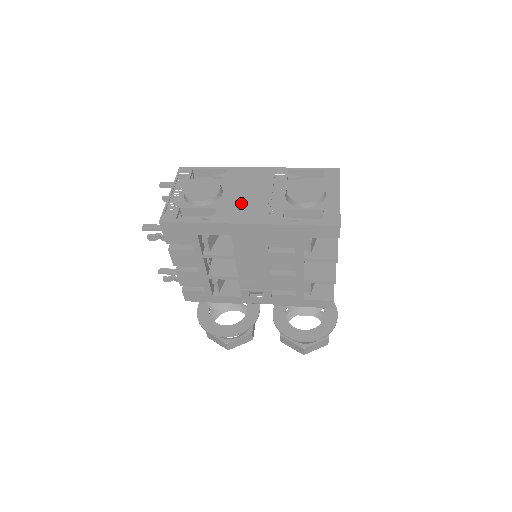
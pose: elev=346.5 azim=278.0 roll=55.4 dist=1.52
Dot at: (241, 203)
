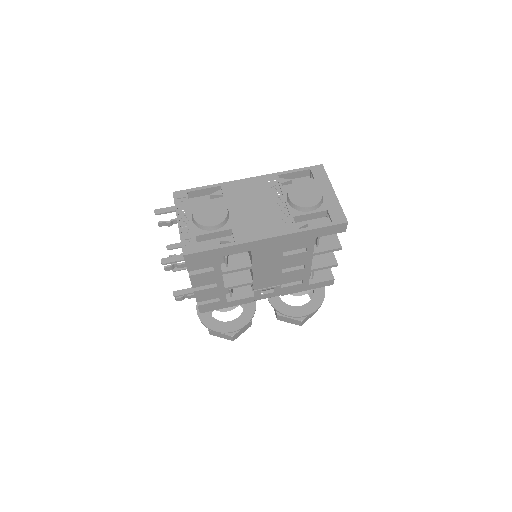
Dot at: (252, 219)
